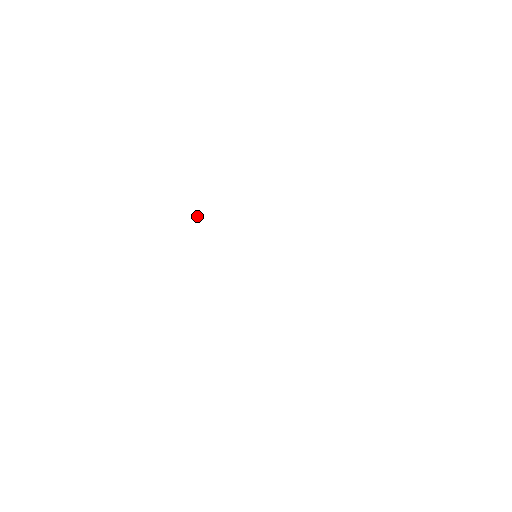
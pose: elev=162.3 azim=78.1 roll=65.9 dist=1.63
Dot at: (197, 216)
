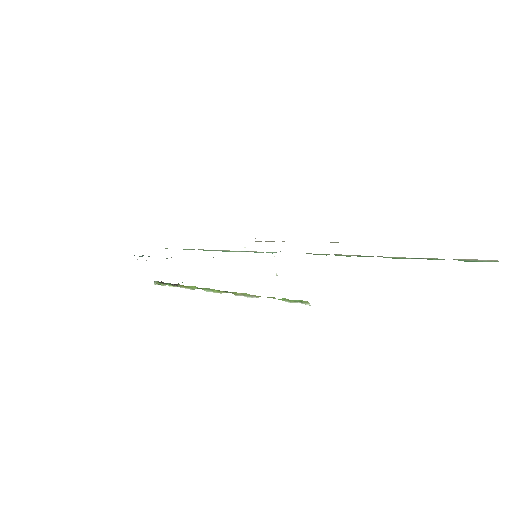
Dot at: occluded
